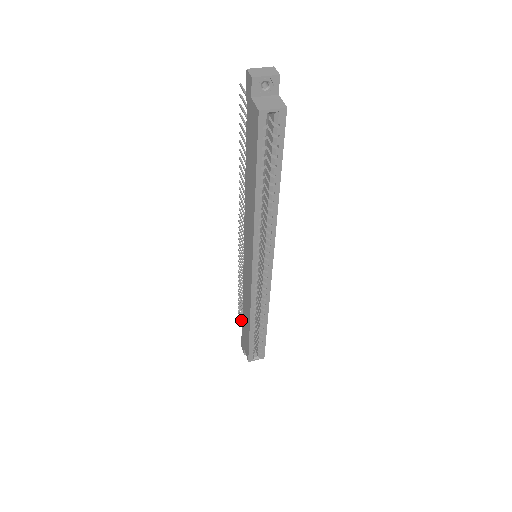
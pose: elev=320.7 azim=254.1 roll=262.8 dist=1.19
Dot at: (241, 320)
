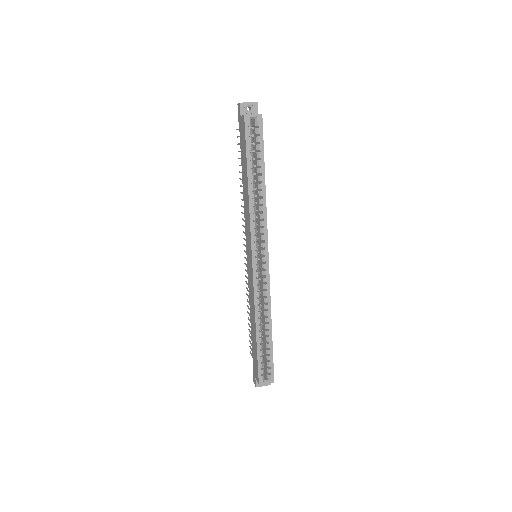
Dot at: occluded
